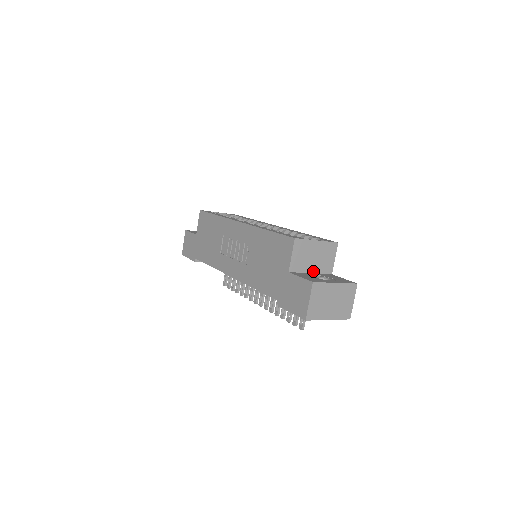
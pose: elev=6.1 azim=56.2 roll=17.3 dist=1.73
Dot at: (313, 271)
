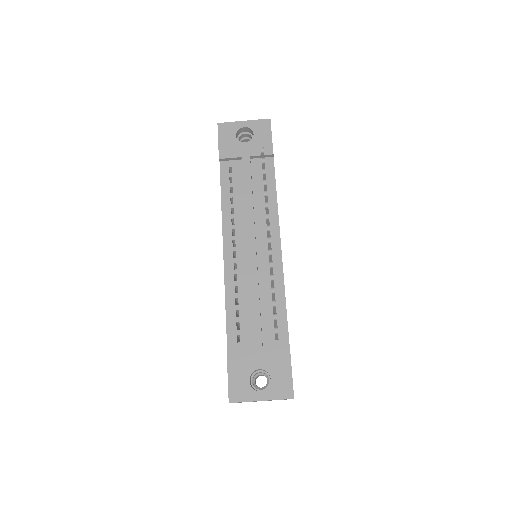
Dot at: occluded
